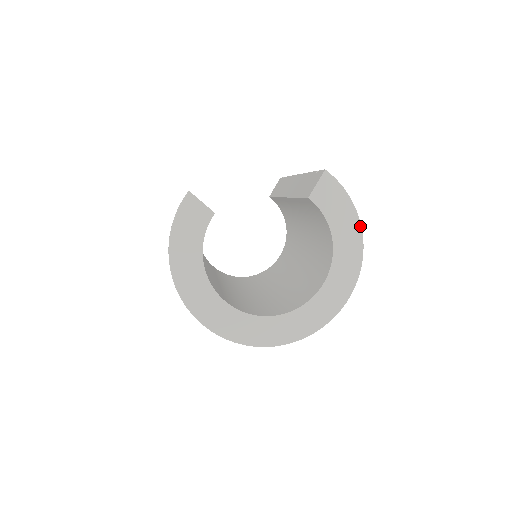
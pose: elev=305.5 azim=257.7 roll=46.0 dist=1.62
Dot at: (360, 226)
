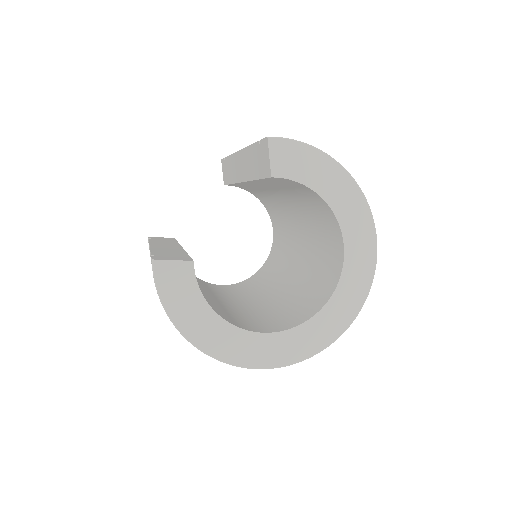
Dot at: (340, 166)
